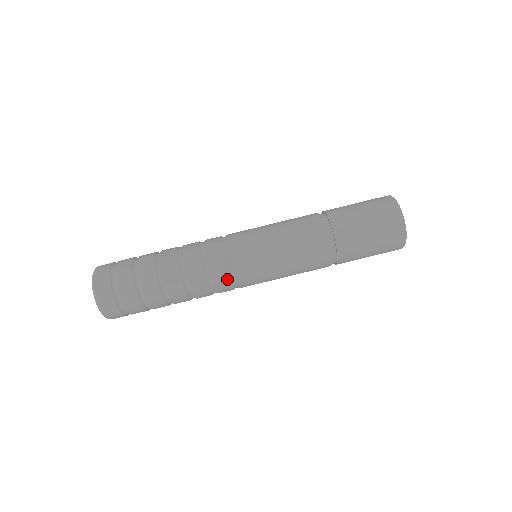
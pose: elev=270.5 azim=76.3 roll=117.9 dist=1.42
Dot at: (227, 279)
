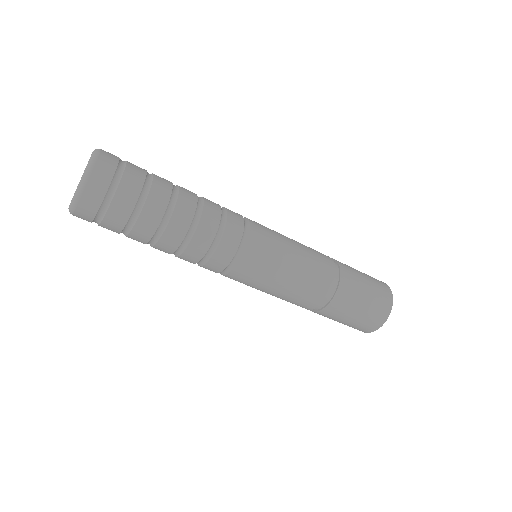
Dot at: (213, 271)
